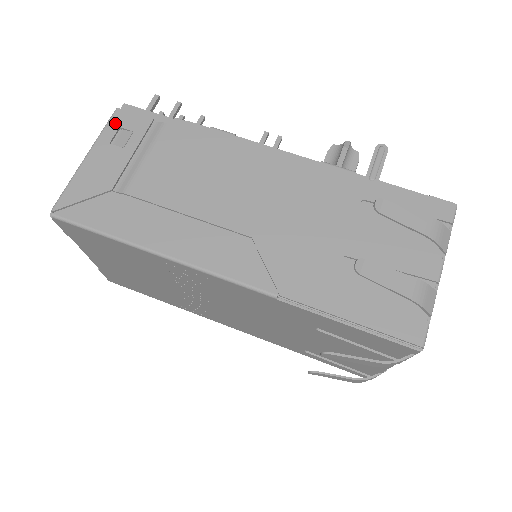
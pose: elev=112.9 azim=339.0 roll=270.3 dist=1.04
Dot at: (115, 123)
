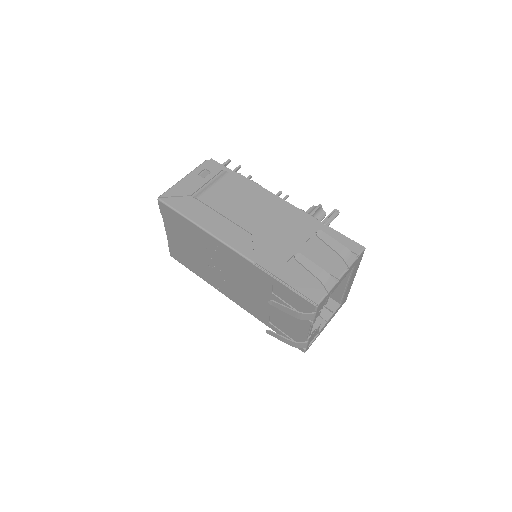
Dot at: (204, 166)
